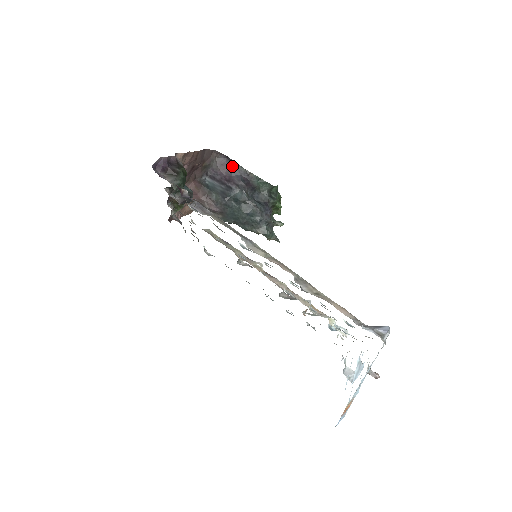
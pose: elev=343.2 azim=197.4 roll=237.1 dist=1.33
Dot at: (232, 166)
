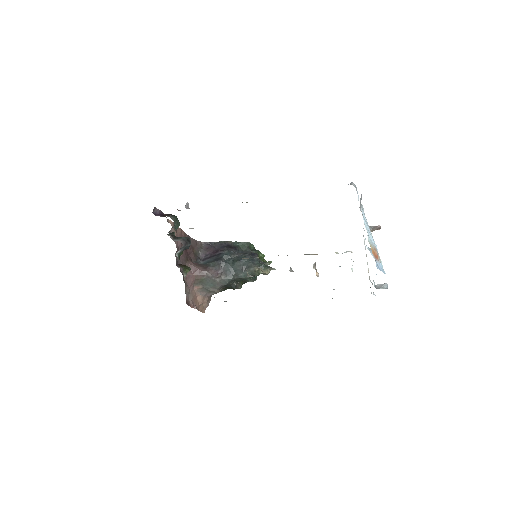
Dot at: (214, 245)
